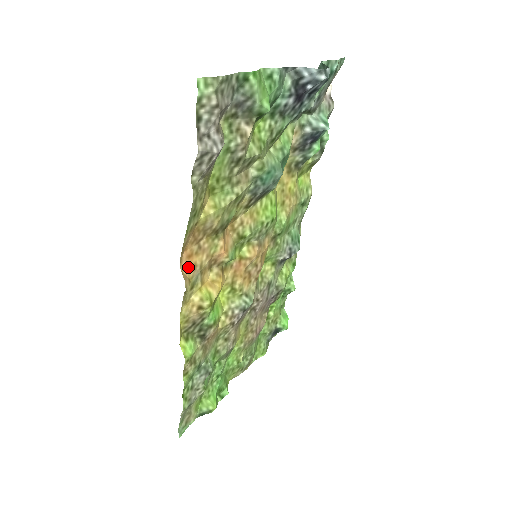
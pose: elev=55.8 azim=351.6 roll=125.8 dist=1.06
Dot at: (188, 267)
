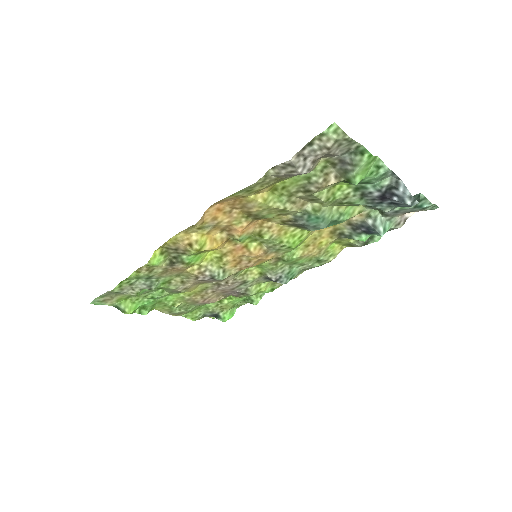
Dot at: (211, 214)
